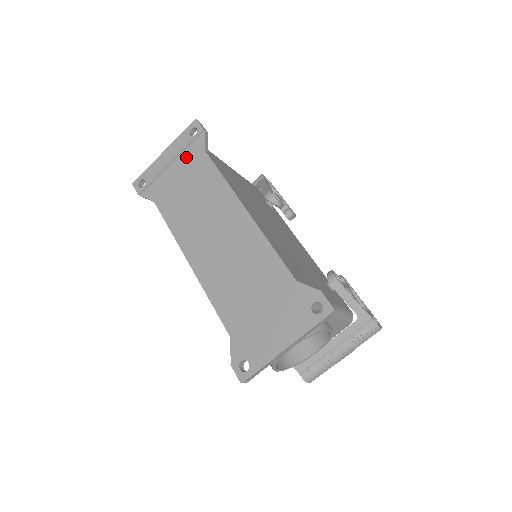
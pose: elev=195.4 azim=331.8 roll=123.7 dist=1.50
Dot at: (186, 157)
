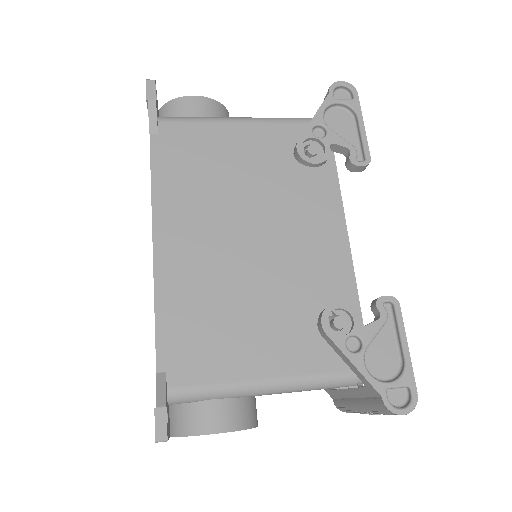
Dot at: occluded
